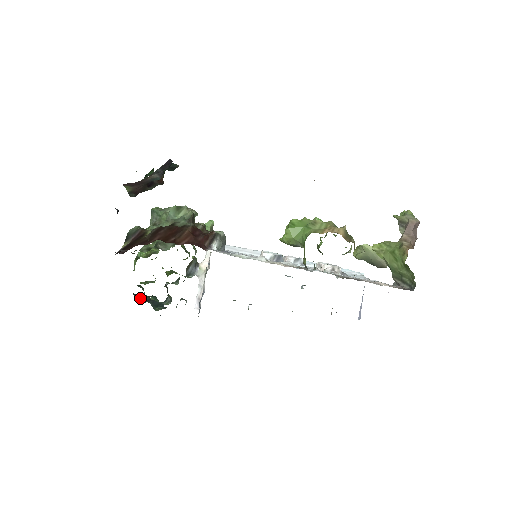
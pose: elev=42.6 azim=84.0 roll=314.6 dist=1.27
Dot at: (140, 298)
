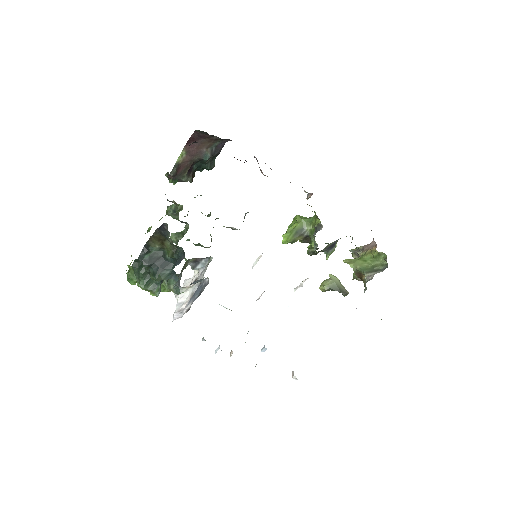
Dot at: (150, 254)
